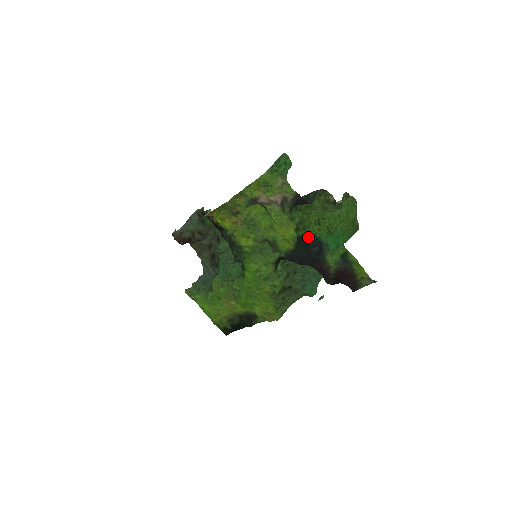
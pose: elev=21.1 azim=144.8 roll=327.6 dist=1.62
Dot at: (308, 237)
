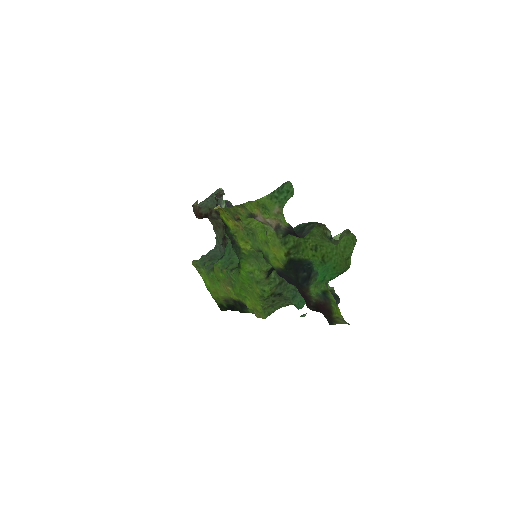
Dot at: (300, 260)
